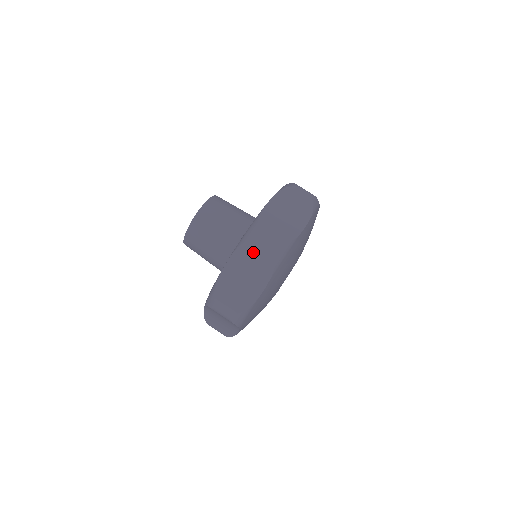
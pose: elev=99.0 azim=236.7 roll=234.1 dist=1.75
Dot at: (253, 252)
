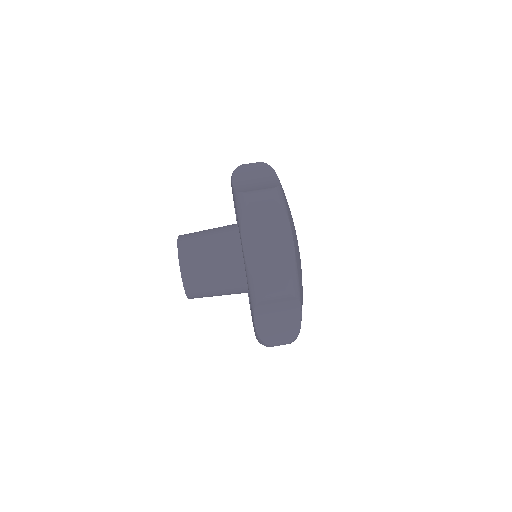
Dot at: (257, 215)
